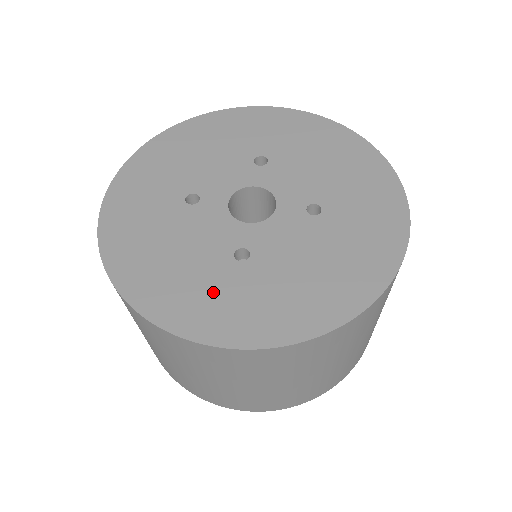
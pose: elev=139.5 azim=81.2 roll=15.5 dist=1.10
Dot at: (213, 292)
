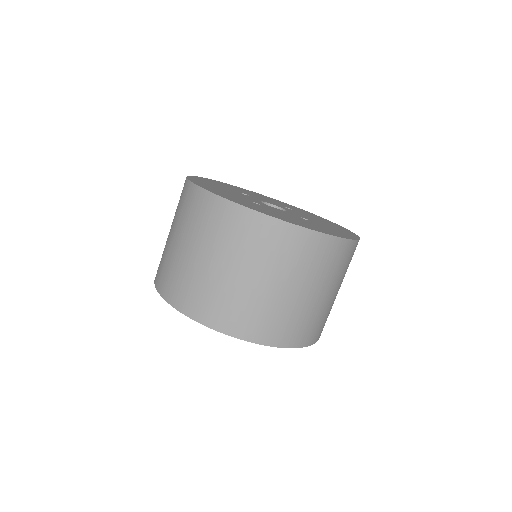
Dot at: (233, 197)
